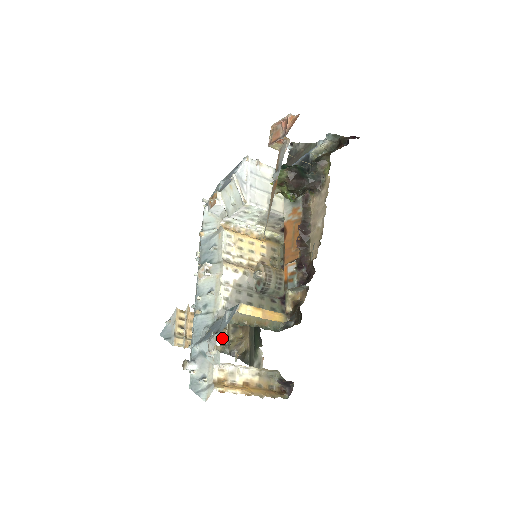
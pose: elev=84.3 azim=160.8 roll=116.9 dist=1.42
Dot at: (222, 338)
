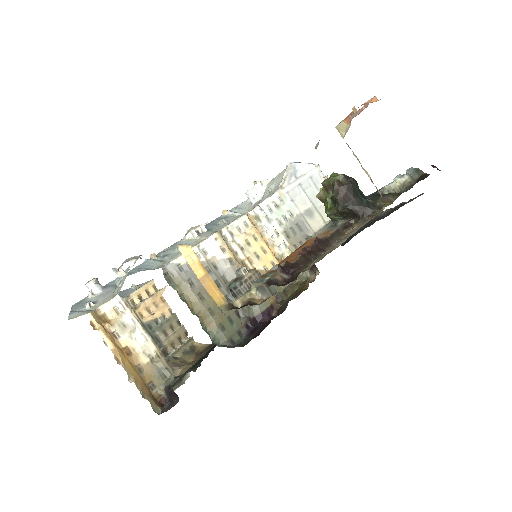
Dot at: (169, 347)
